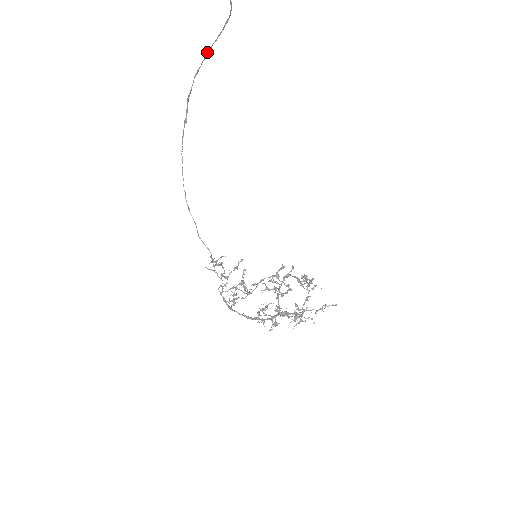
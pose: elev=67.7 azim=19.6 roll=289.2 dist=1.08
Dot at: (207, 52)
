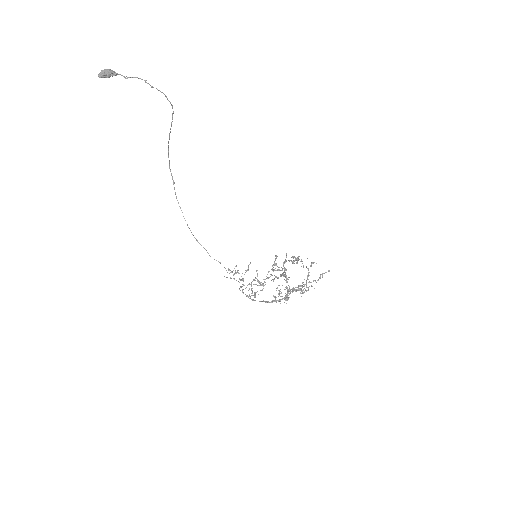
Dot at: (169, 135)
